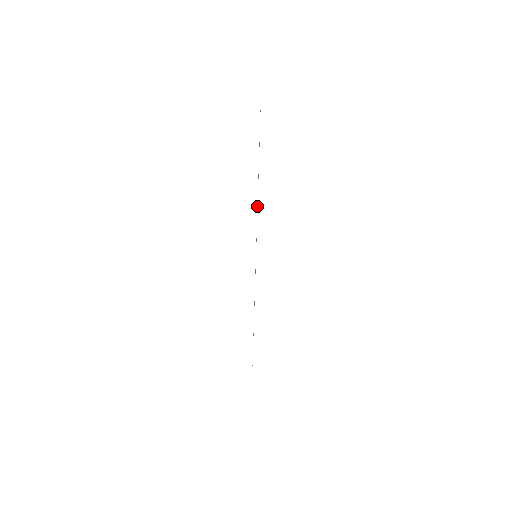
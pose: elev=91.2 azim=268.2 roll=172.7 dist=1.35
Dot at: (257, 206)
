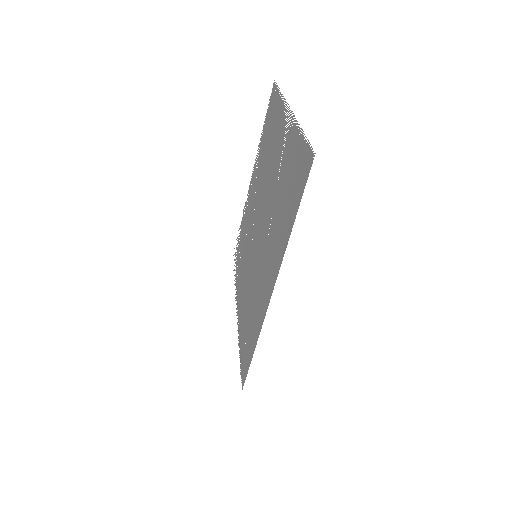
Dot at: (277, 252)
